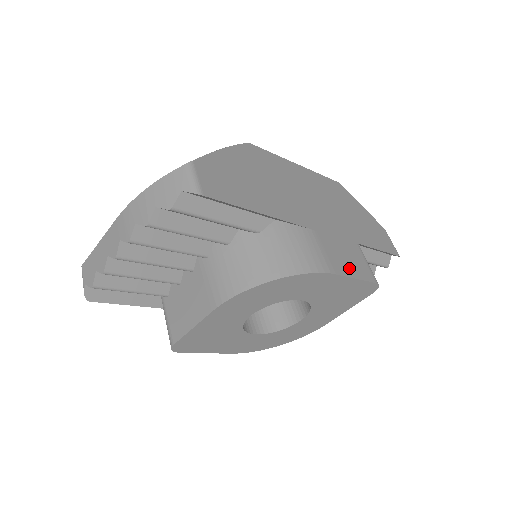
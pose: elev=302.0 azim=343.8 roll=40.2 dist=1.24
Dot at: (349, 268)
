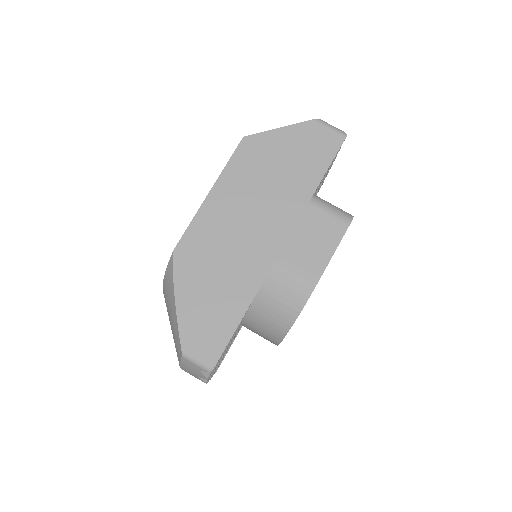
Dot at: (323, 251)
